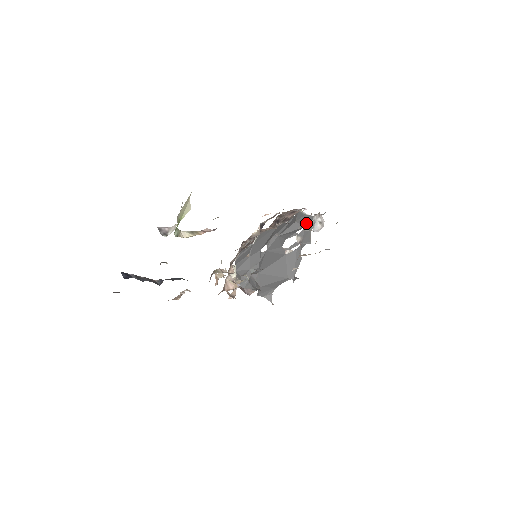
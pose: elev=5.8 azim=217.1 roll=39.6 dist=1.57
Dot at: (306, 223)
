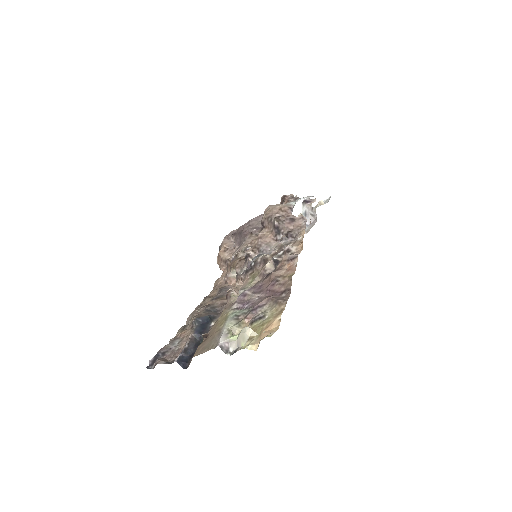
Dot at: (292, 201)
